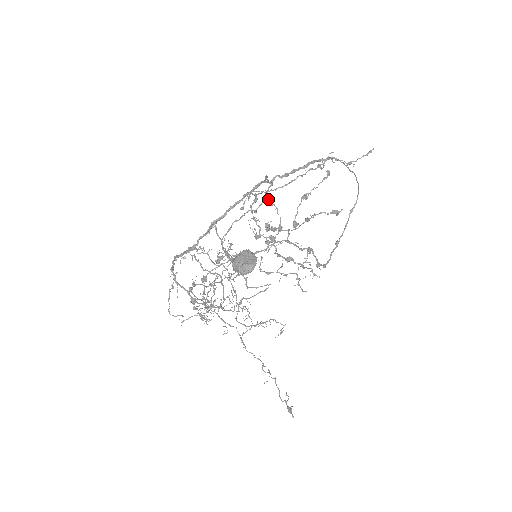
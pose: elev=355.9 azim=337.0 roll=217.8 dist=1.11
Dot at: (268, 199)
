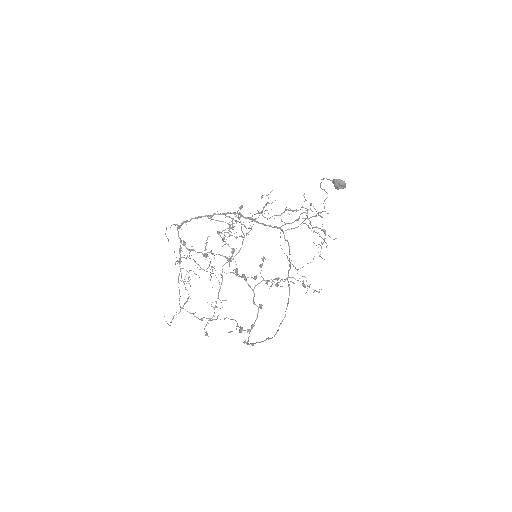
Dot at: occluded
